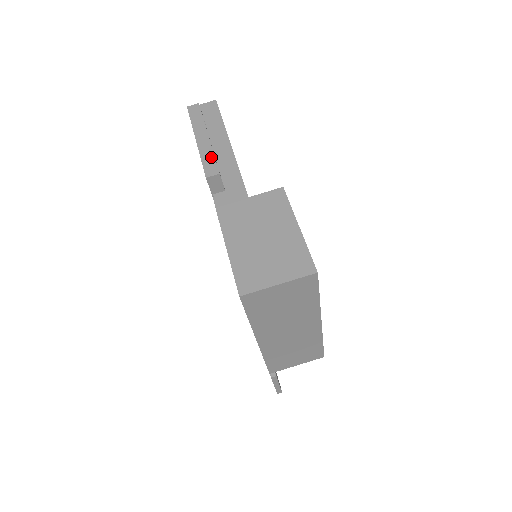
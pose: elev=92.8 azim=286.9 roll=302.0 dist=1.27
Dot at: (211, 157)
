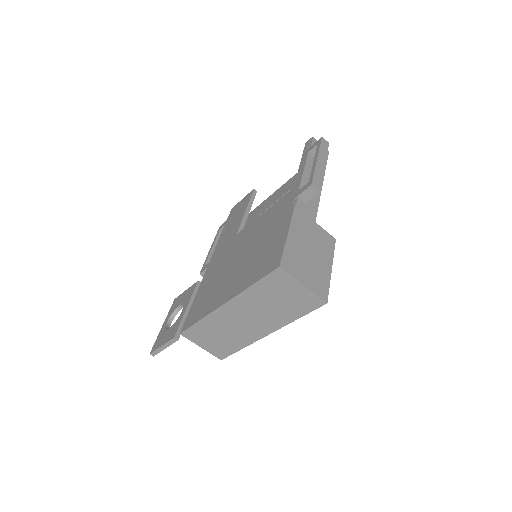
Dot at: (320, 178)
